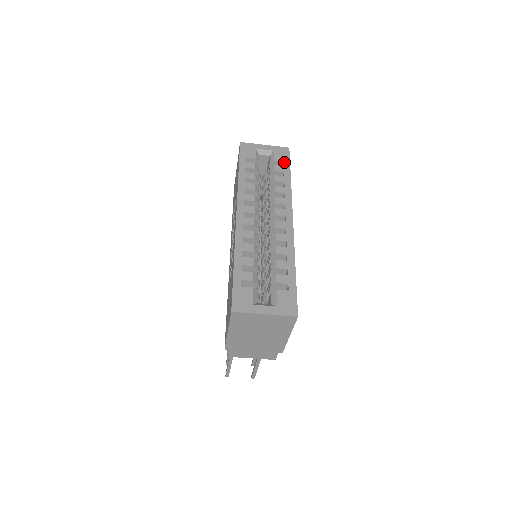
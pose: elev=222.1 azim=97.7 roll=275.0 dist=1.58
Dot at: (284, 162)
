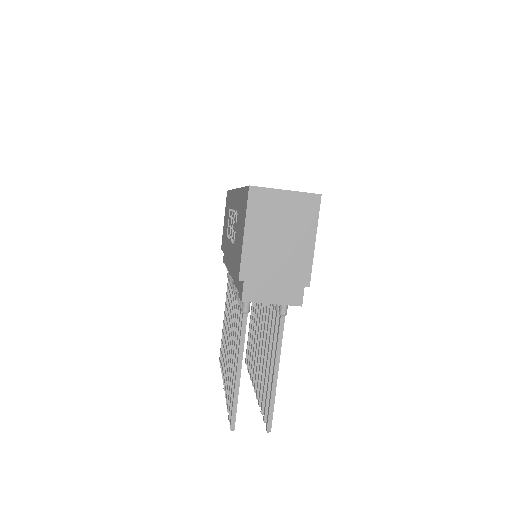
Dot at: occluded
